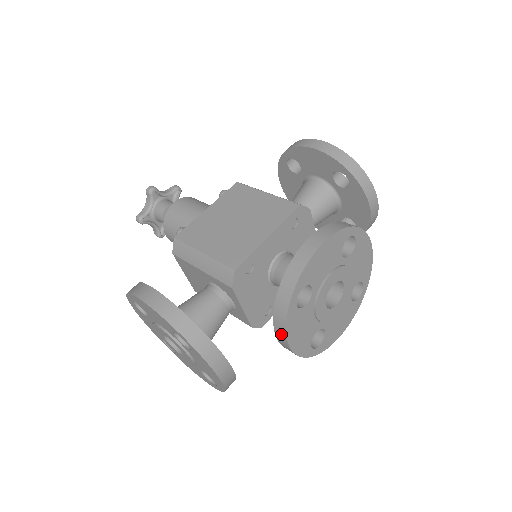
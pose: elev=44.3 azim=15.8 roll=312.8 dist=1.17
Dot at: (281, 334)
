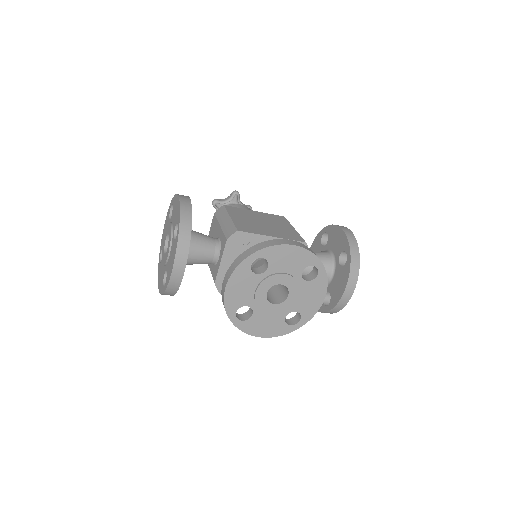
Dot at: (228, 276)
